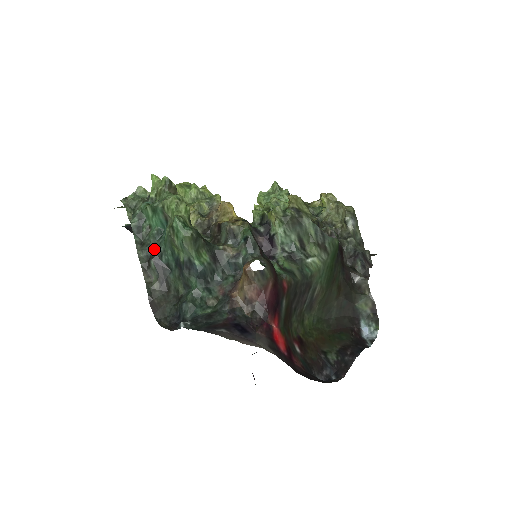
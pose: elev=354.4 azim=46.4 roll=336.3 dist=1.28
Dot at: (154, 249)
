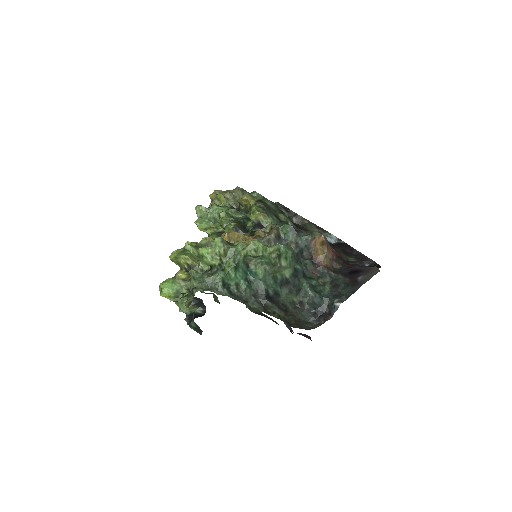
Dot at: (257, 295)
